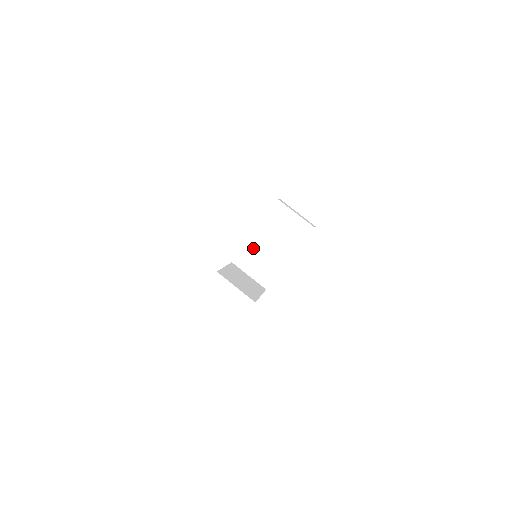
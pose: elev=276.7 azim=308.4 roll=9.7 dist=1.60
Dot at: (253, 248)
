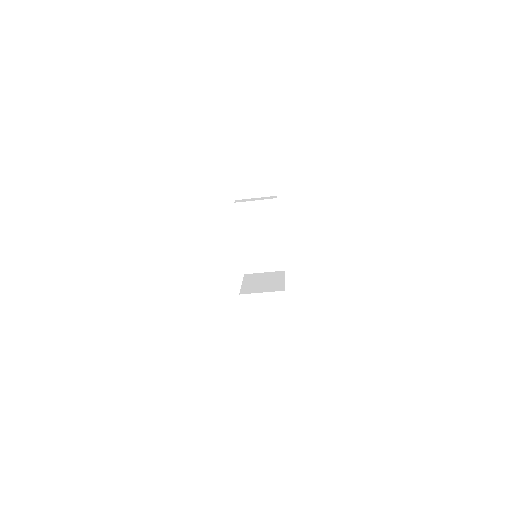
Dot at: (249, 251)
